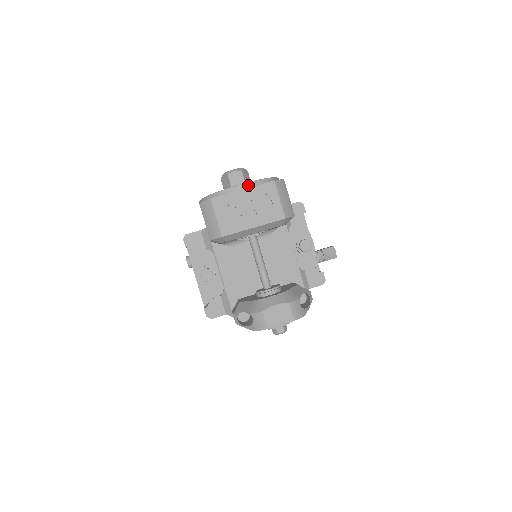
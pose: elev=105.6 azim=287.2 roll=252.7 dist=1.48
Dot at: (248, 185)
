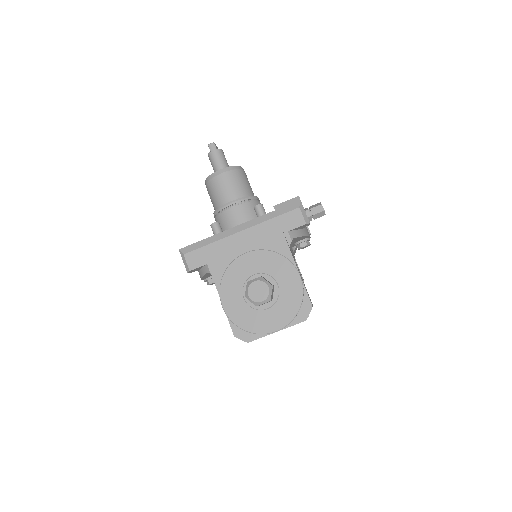
Dot at: (282, 329)
